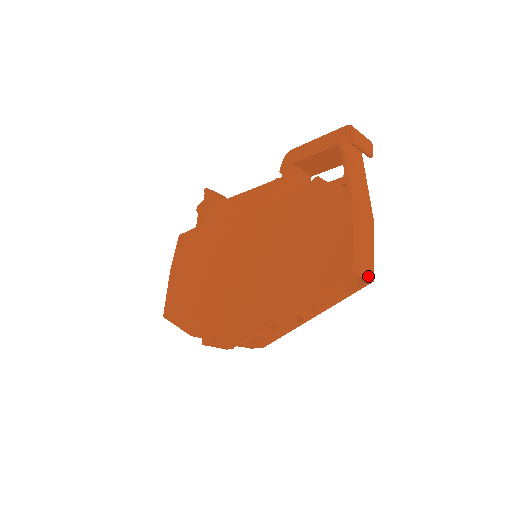
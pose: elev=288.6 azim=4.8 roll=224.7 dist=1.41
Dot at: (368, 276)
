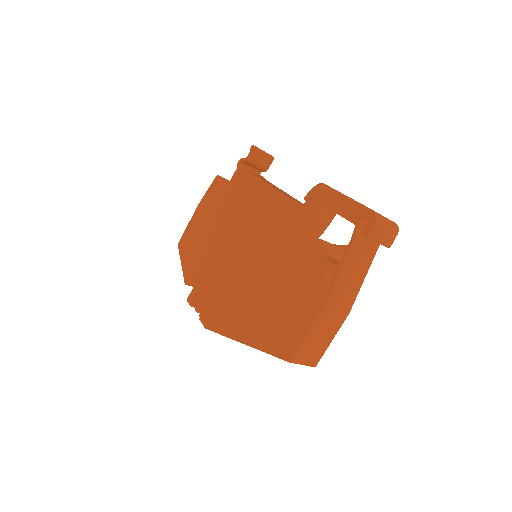
Dot at: (310, 364)
